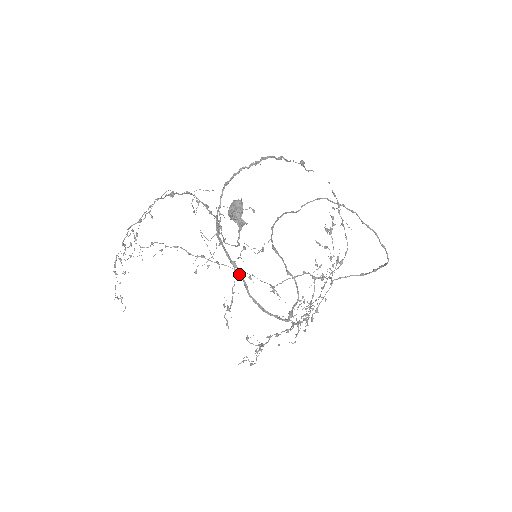
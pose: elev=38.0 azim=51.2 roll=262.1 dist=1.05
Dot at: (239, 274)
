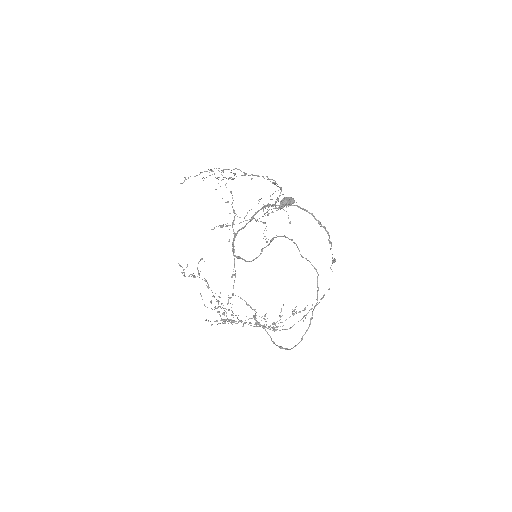
Dot at: (248, 222)
